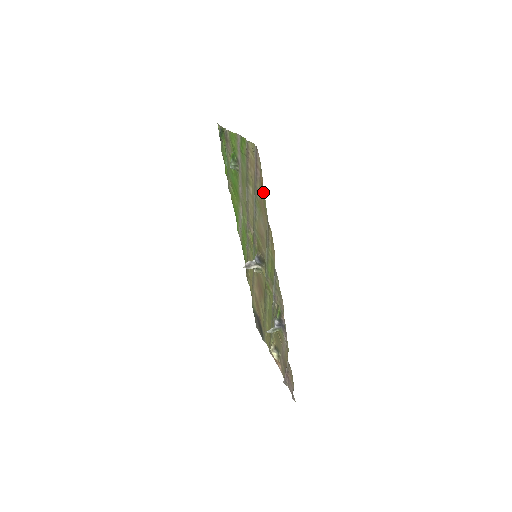
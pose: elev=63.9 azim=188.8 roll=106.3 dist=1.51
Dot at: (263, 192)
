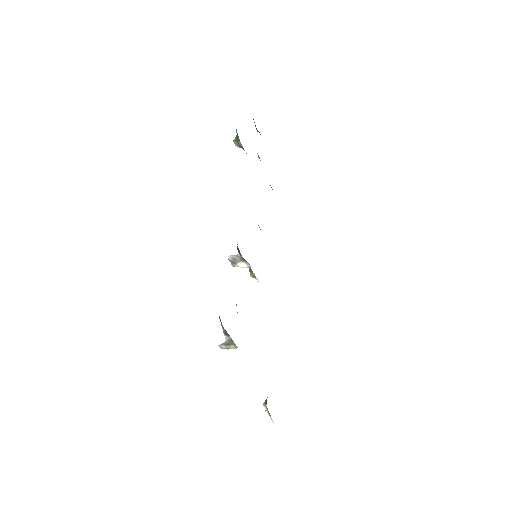
Dot at: occluded
